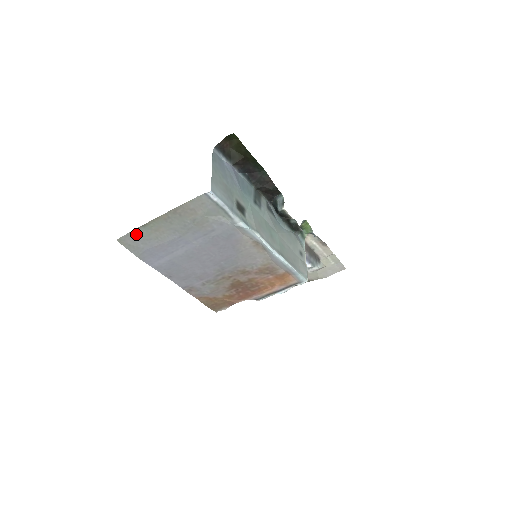
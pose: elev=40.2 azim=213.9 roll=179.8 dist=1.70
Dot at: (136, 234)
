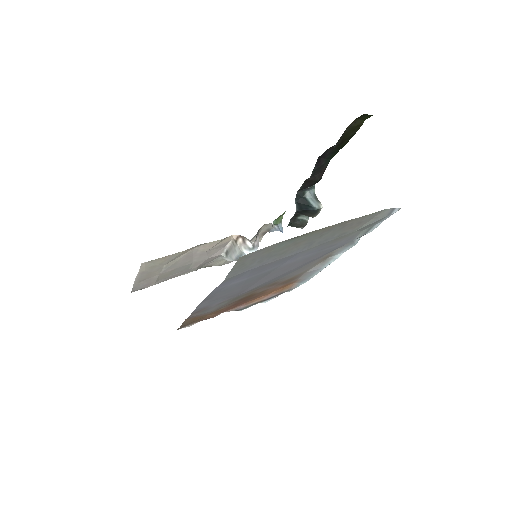
Dot at: (271, 248)
